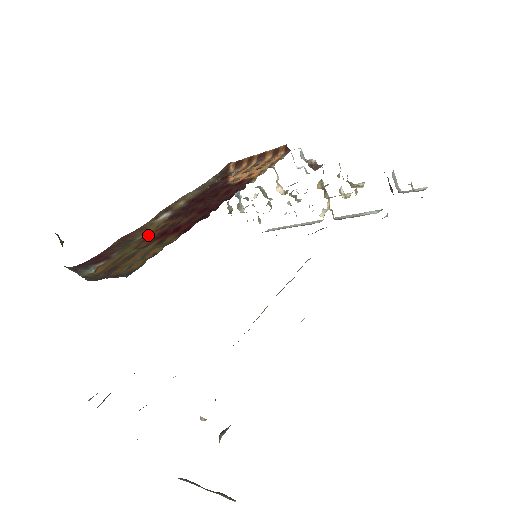
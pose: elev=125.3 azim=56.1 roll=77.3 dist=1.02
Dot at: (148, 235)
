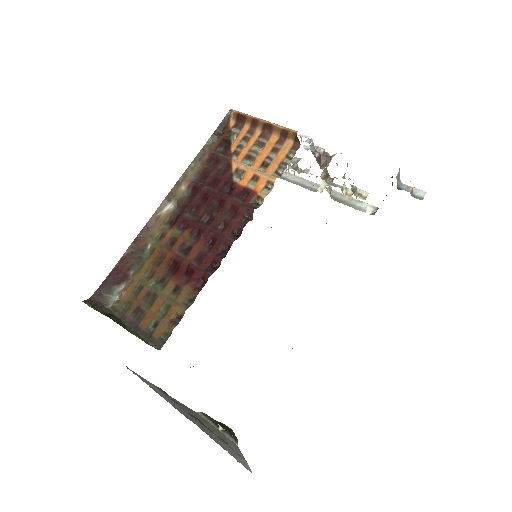
Dot at: (160, 253)
